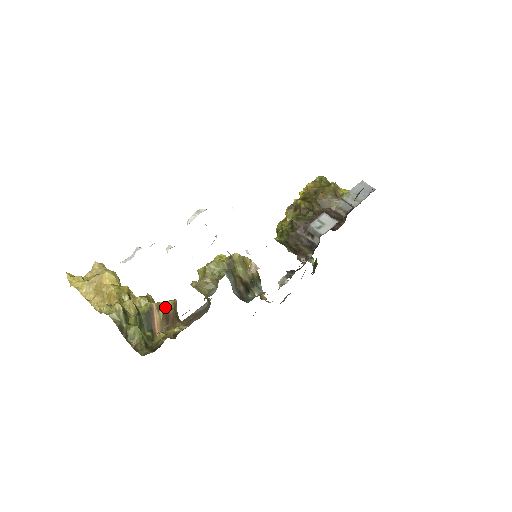
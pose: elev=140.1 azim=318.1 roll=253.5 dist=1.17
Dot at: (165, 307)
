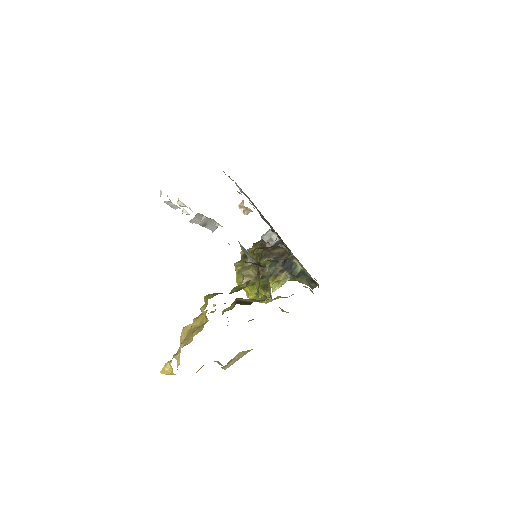
Dot at: occluded
